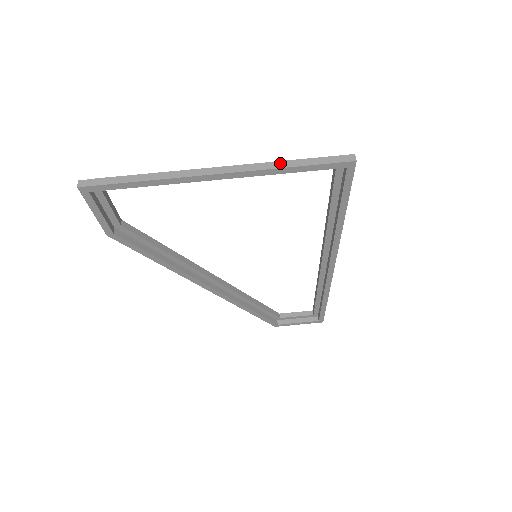
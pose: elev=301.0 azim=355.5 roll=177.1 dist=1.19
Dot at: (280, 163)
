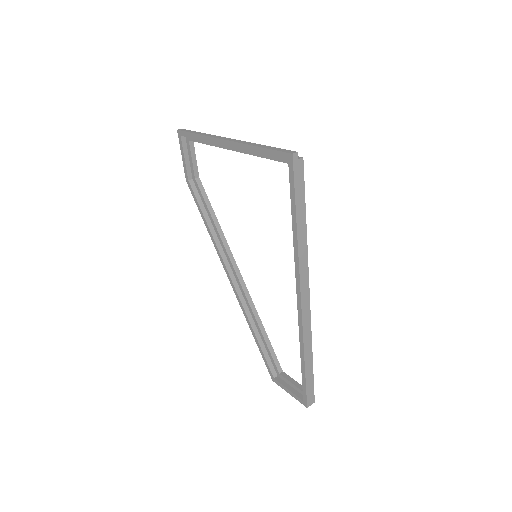
Dot at: (257, 144)
